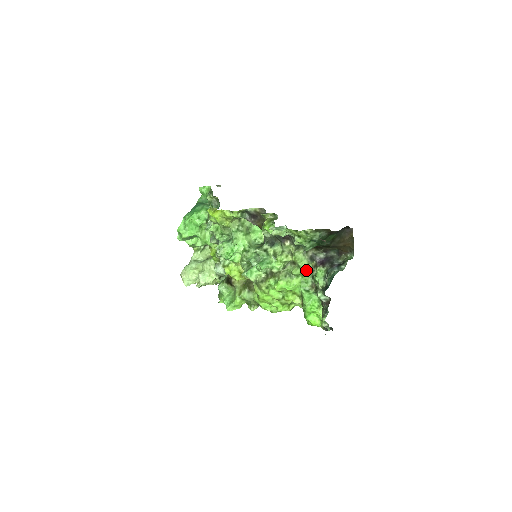
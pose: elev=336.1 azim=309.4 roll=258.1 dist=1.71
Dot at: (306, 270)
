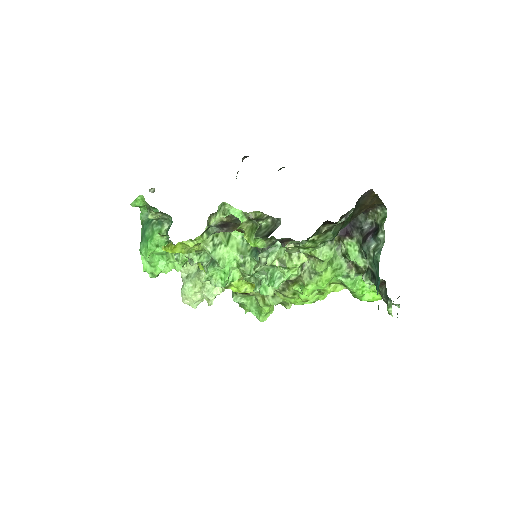
Dot at: occluded
